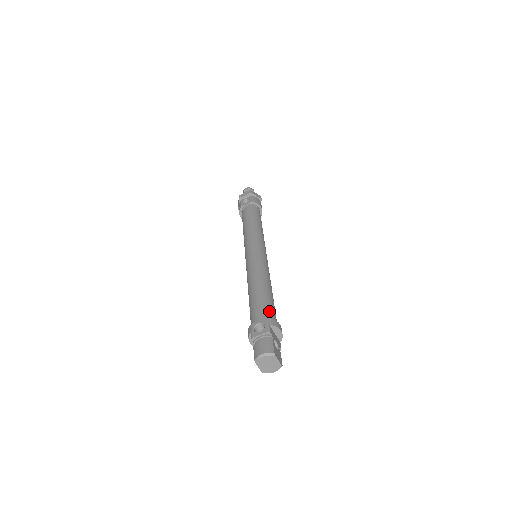
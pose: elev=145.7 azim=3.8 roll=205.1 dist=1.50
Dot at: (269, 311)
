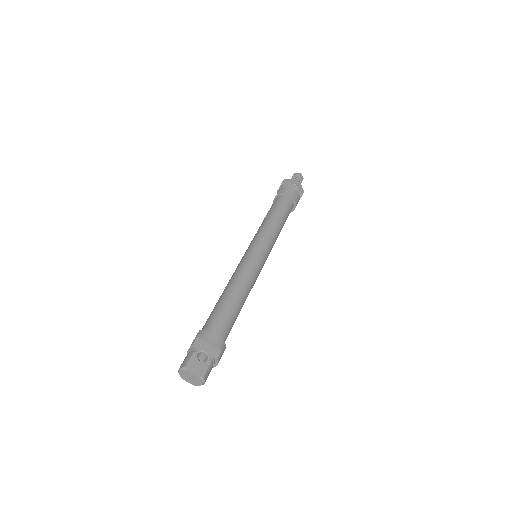
Dot at: (212, 321)
